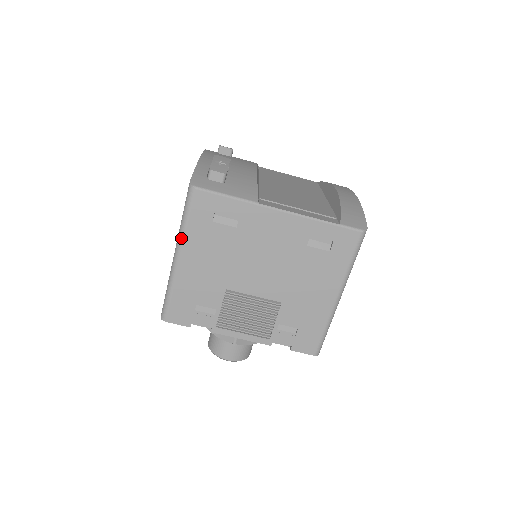
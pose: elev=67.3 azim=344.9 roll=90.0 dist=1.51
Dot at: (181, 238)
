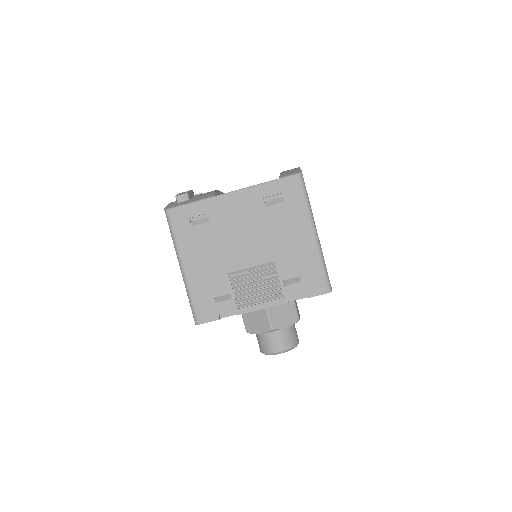
Dot at: (177, 251)
